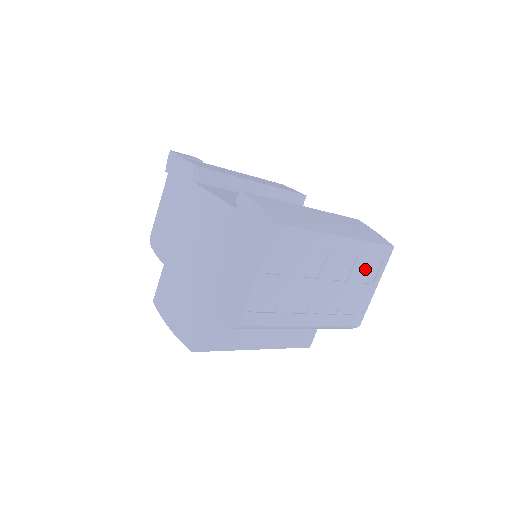
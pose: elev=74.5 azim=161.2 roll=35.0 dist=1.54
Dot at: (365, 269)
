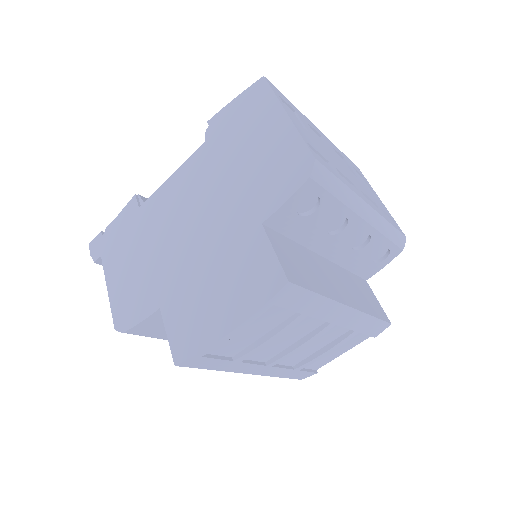
Dot at: occluded
